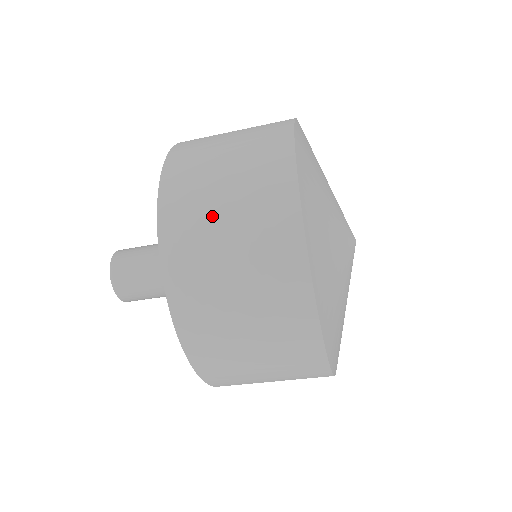
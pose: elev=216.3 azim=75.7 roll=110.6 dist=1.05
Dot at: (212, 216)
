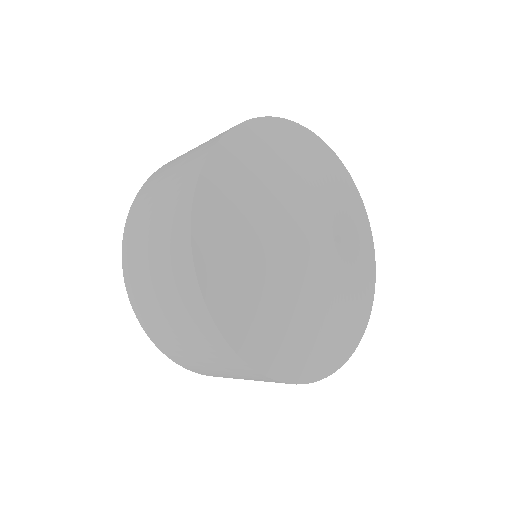
Dot at: (155, 195)
